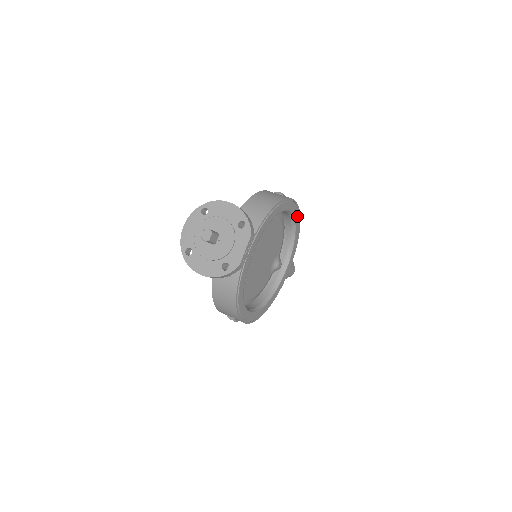
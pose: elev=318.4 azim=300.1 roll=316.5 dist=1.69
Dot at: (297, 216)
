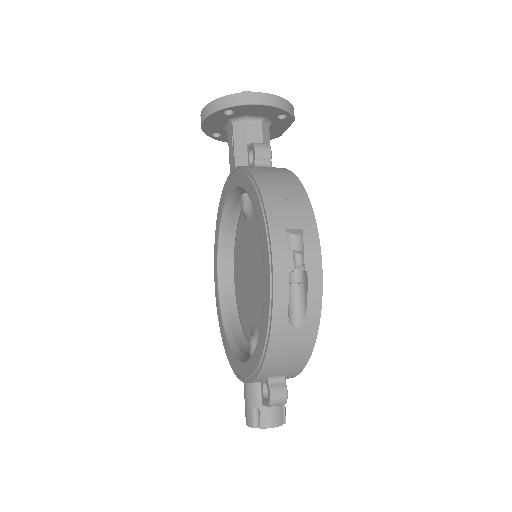
Dot at: occluded
